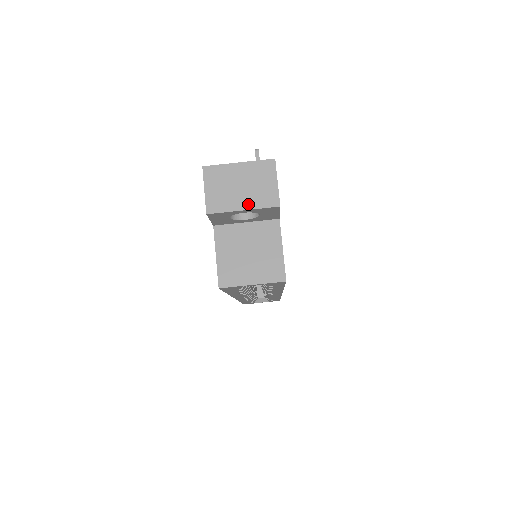
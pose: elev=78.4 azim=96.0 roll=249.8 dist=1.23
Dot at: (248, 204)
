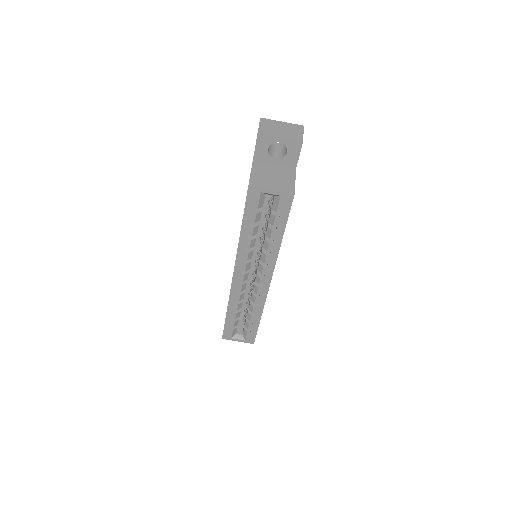
Dot at: (284, 136)
